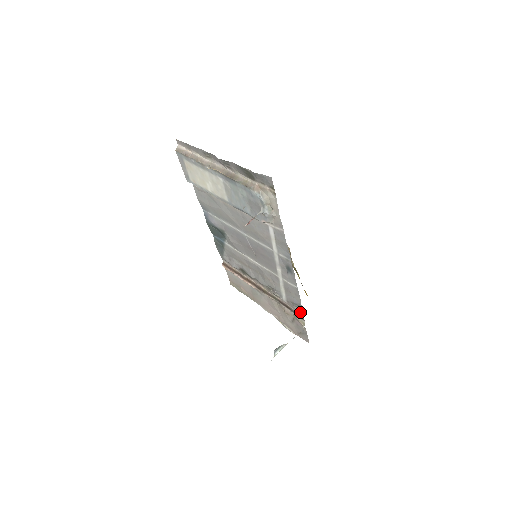
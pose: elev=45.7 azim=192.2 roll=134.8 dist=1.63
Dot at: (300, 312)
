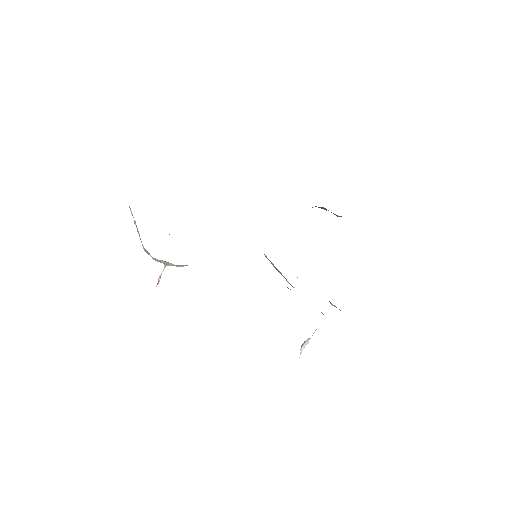
Dot at: occluded
